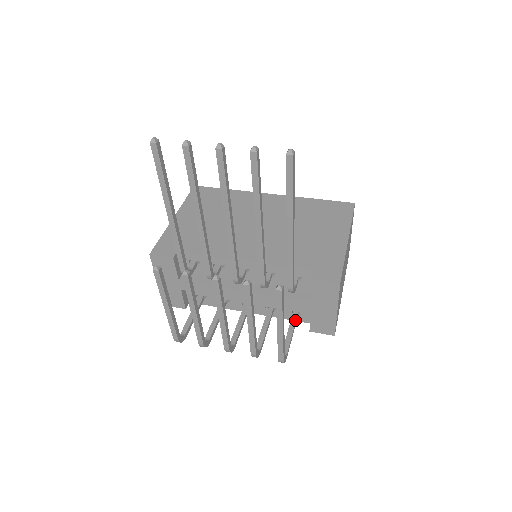
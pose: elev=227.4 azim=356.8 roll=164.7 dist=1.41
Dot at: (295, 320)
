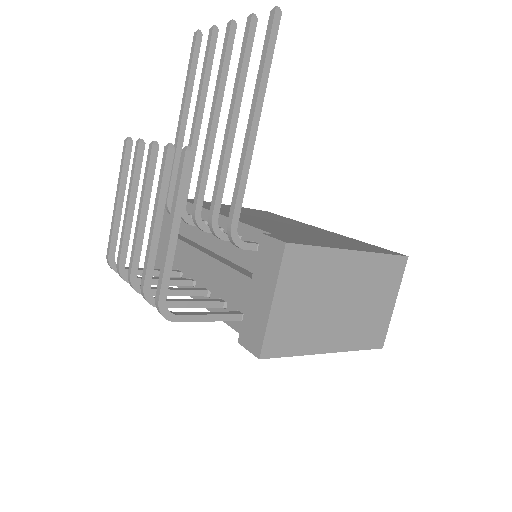
Dot at: (230, 313)
